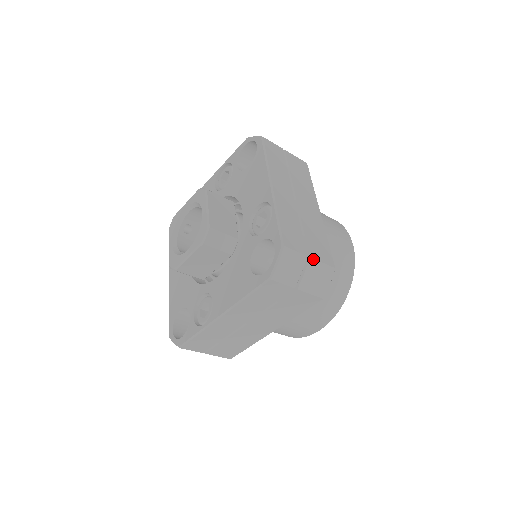
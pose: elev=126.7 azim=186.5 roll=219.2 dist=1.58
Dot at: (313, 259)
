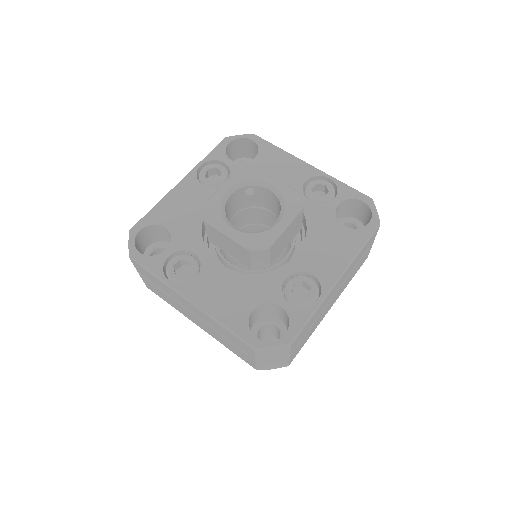
Dot at: occluded
